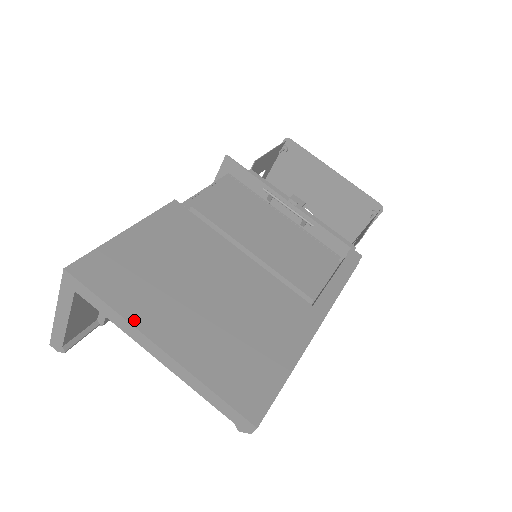
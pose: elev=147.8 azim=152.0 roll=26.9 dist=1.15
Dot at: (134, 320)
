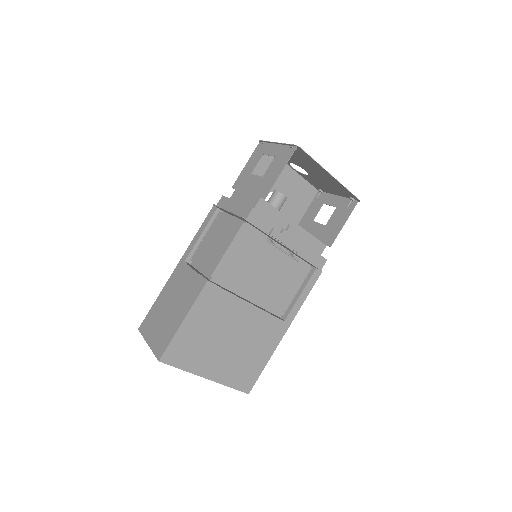
Dot at: (195, 372)
